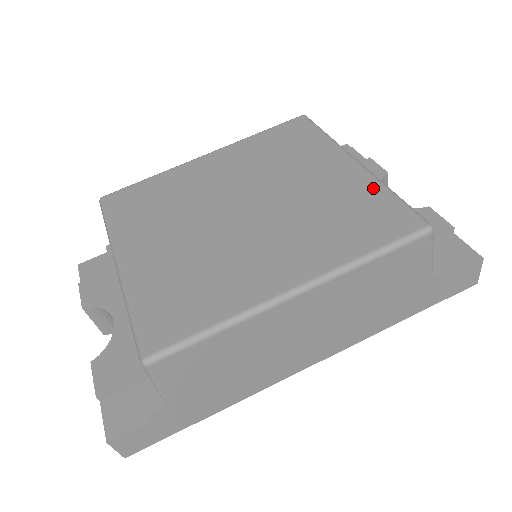
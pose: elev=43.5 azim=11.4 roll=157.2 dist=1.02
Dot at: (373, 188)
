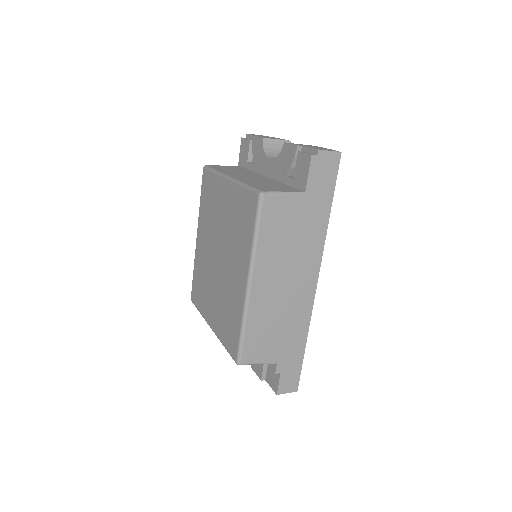
Dot at: (238, 192)
